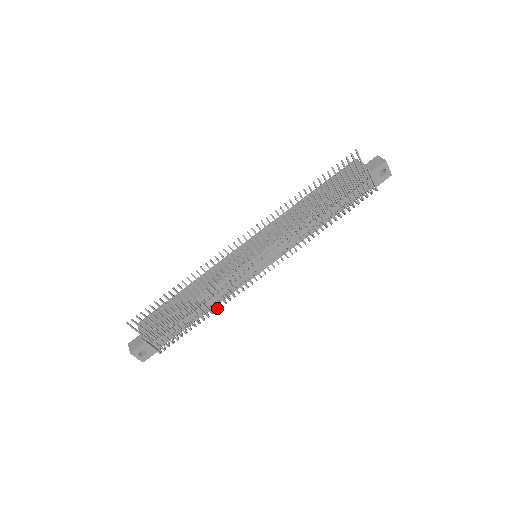
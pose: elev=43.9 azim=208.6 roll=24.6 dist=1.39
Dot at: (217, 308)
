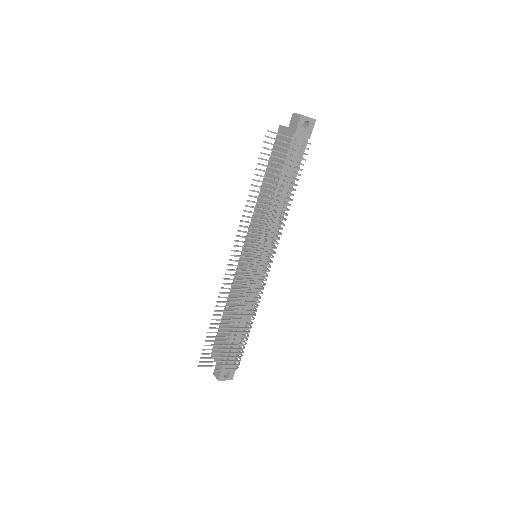
Dot at: (254, 313)
